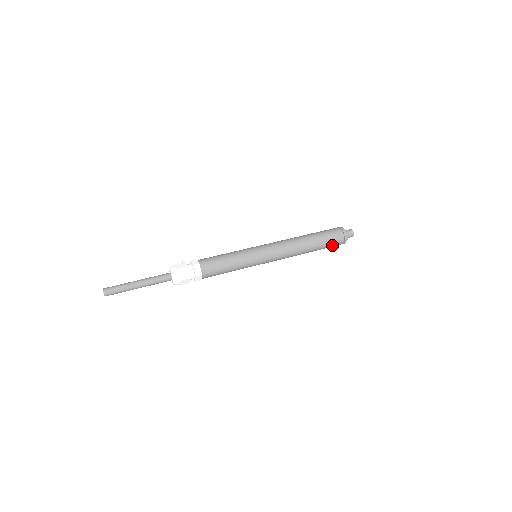
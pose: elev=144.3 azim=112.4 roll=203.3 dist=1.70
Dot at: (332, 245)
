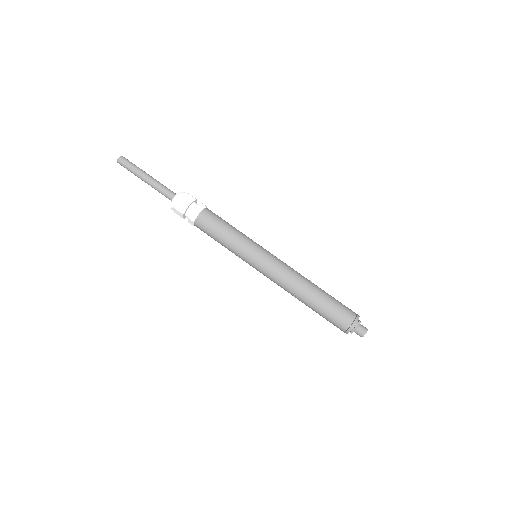
Dot at: (331, 321)
